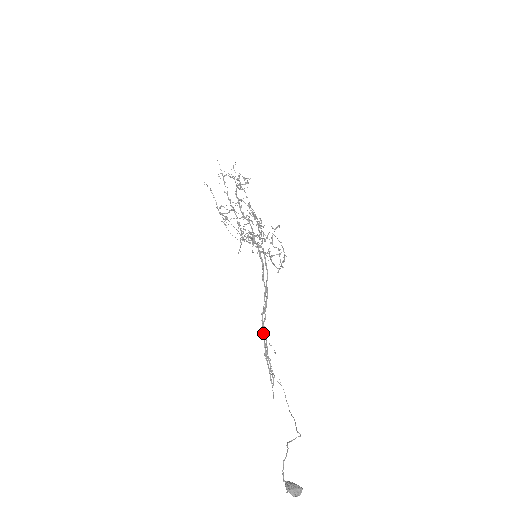
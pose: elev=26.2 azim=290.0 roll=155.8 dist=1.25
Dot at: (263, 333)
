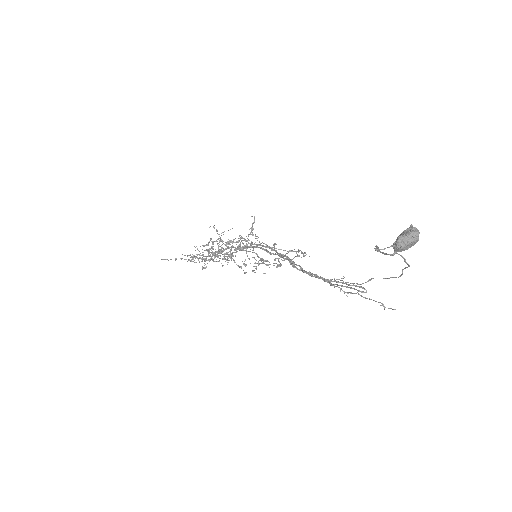
Dot at: (307, 273)
